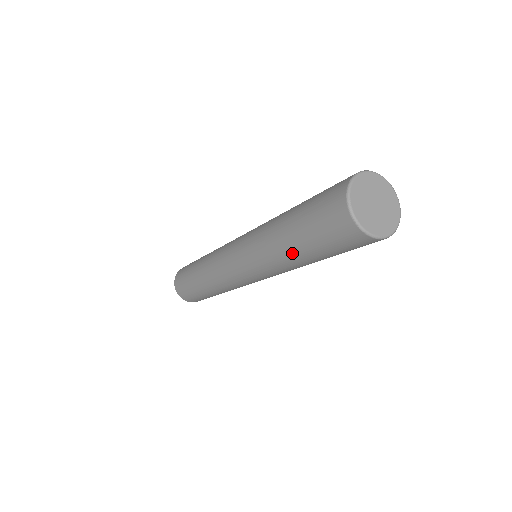
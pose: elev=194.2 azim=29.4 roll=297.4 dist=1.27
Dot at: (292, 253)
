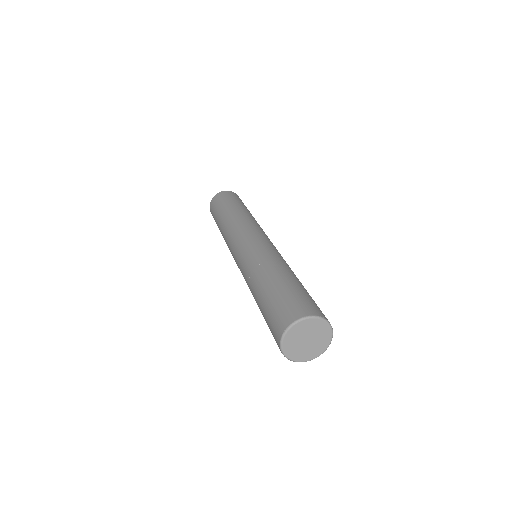
Dot at: occluded
